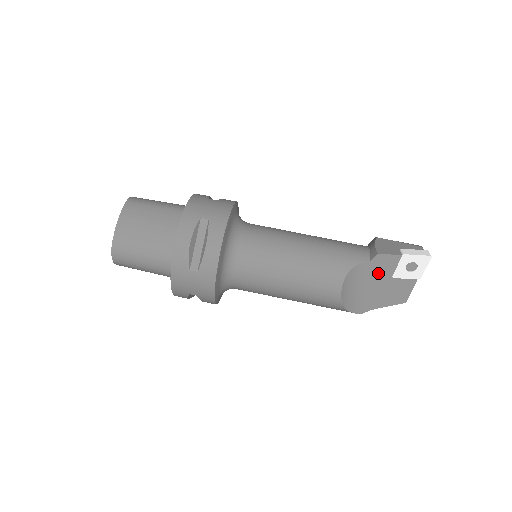
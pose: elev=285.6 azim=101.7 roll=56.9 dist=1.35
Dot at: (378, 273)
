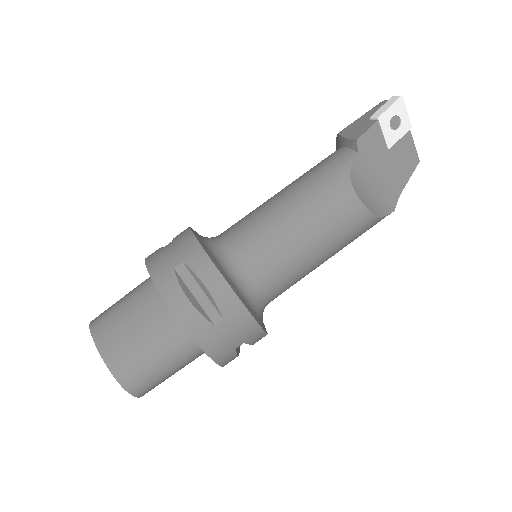
Dot at: (374, 157)
